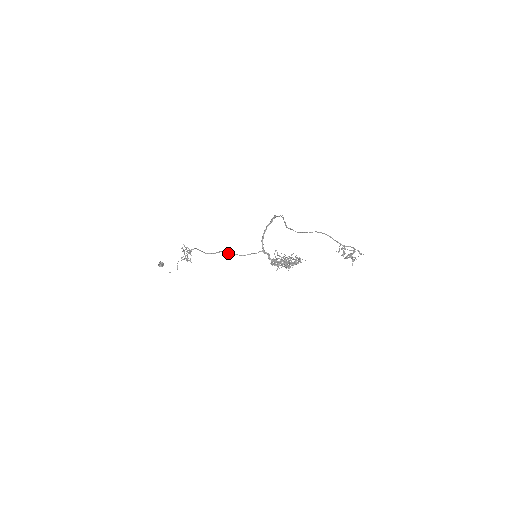
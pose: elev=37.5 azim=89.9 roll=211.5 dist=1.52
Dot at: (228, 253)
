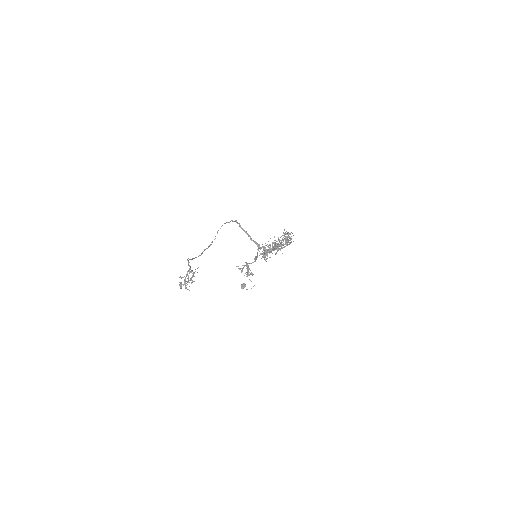
Dot at: occluded
